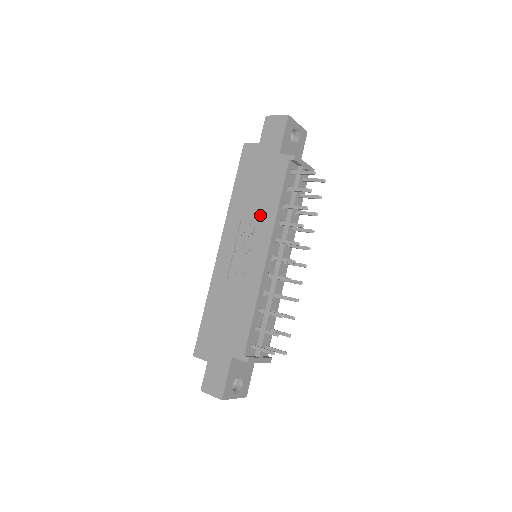
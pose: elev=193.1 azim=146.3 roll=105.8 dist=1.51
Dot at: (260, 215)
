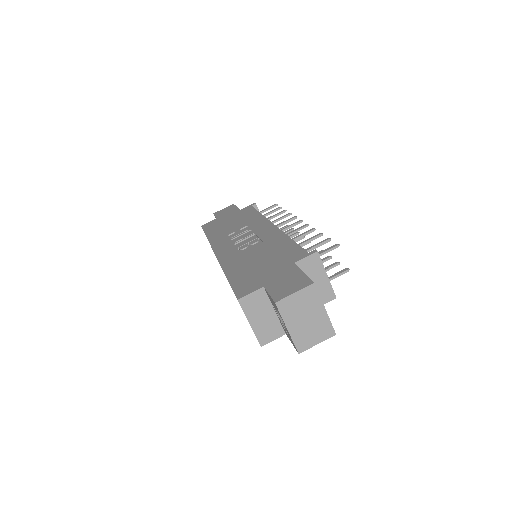
Dot at: (247, 224)
